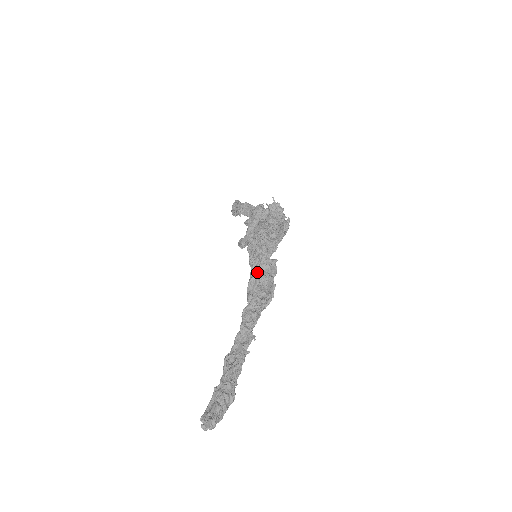
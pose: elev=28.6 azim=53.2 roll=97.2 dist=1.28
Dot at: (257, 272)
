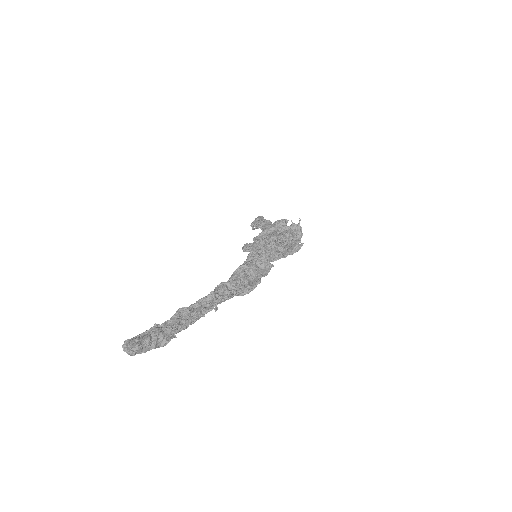
Dot at: (251, 263)
